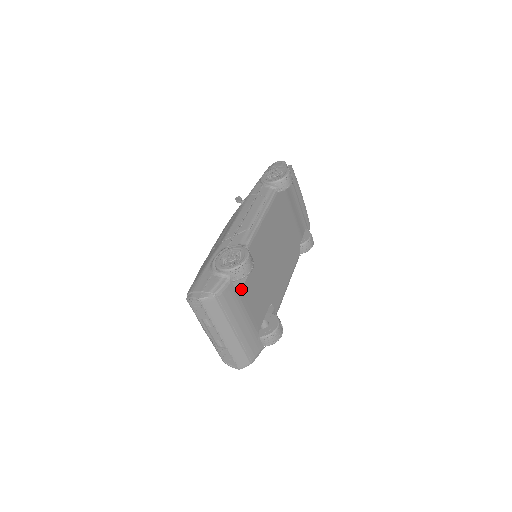
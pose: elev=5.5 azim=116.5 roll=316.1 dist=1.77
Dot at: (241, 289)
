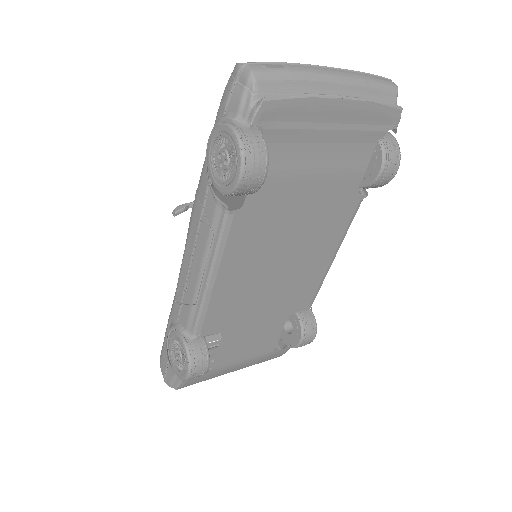
Dot at: (212, 365)
